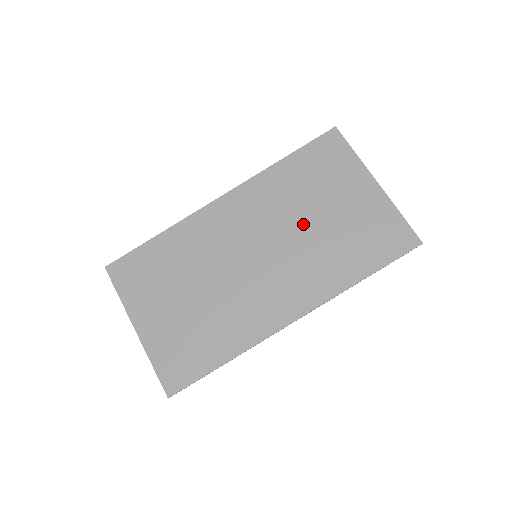
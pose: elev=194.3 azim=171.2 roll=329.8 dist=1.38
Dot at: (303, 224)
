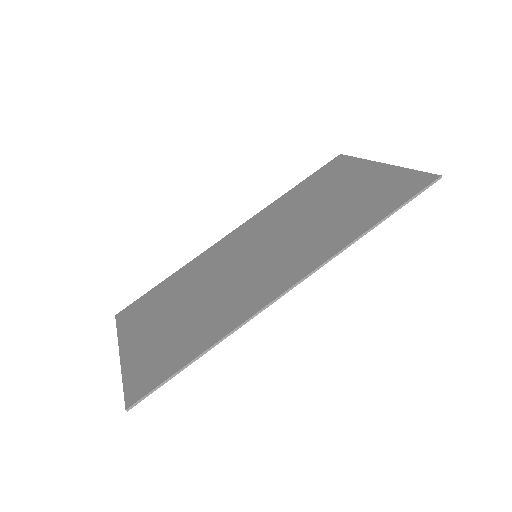
Dot at: (306, 217)
